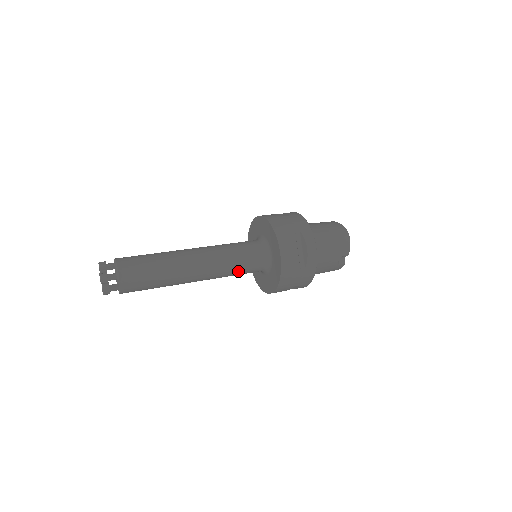
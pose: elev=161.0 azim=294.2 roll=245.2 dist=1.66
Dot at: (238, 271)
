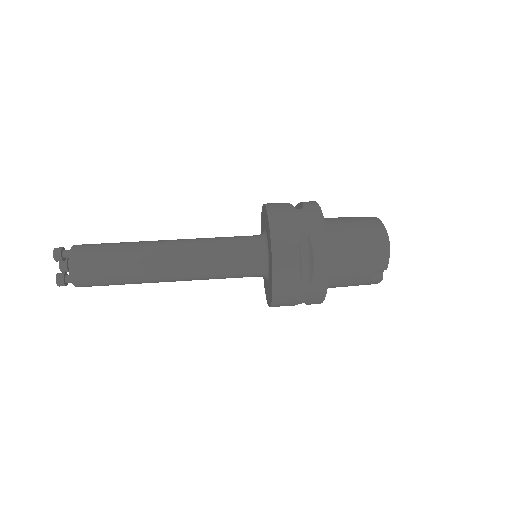
Dot at: (224, 275)
